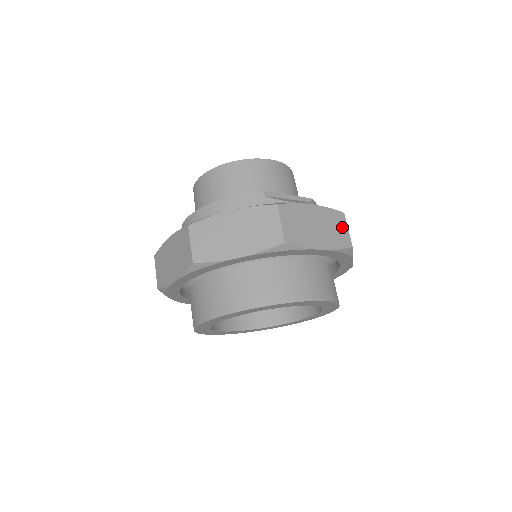
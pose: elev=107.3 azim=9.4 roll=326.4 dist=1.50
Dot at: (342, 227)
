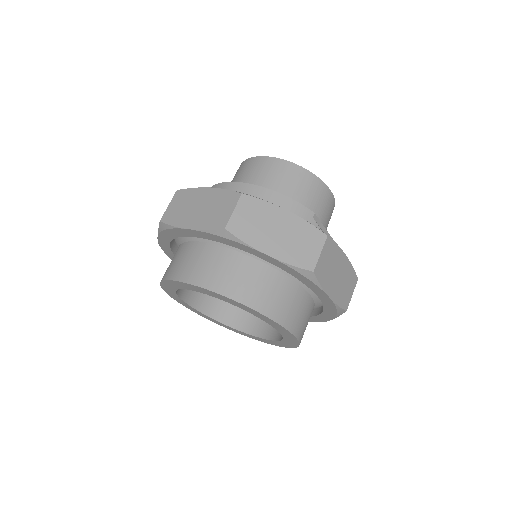
Dot at: (351, 289)
